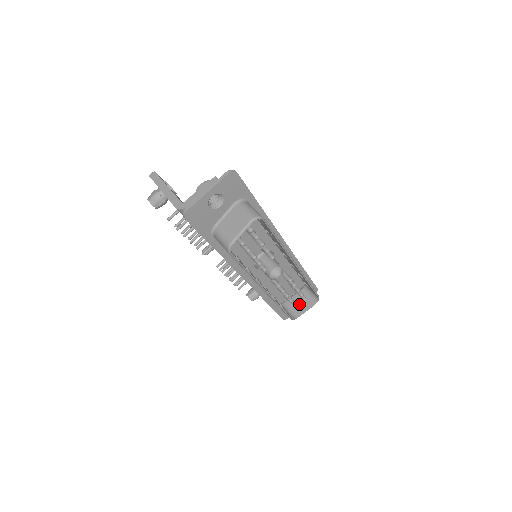
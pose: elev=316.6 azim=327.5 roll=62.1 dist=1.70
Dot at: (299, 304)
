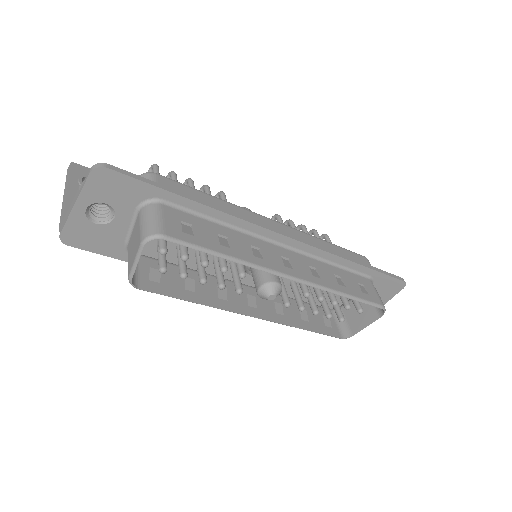
Dot at: (358, 313)
